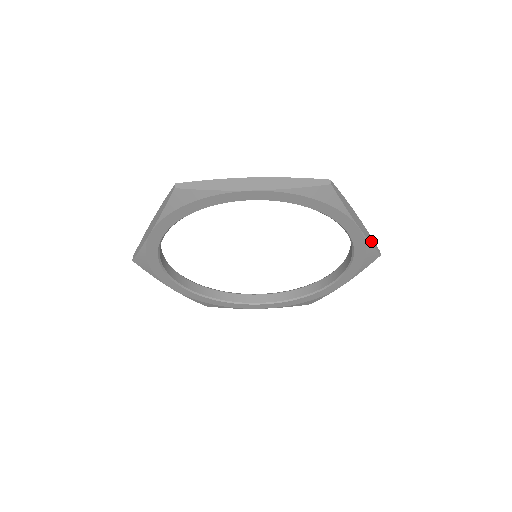
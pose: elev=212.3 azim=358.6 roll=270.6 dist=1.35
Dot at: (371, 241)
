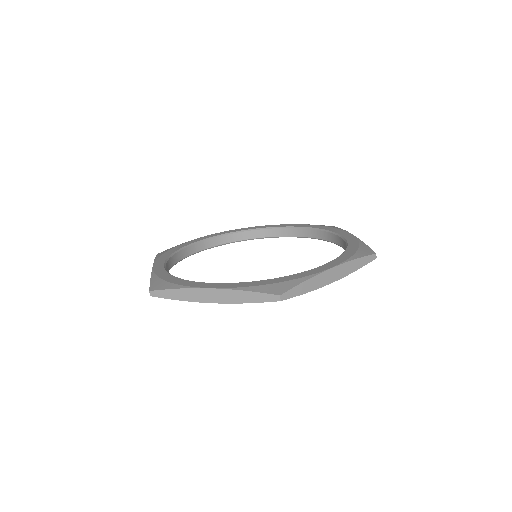
Dot at: (357, 266)
